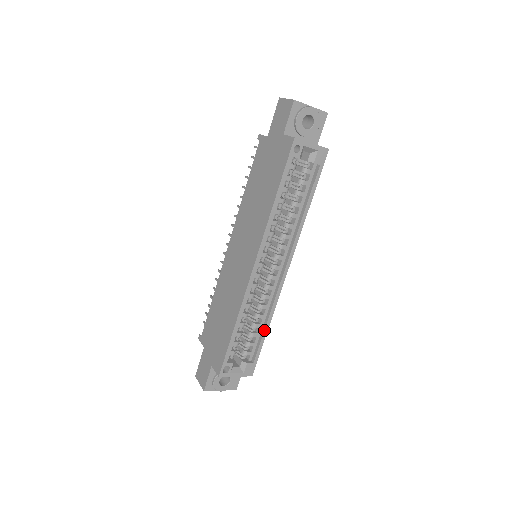
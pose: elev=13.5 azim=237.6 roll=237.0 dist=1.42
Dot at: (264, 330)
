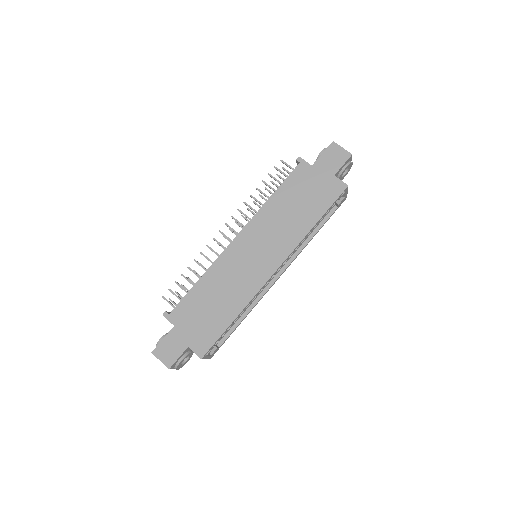
Dot at: (241, 321)
